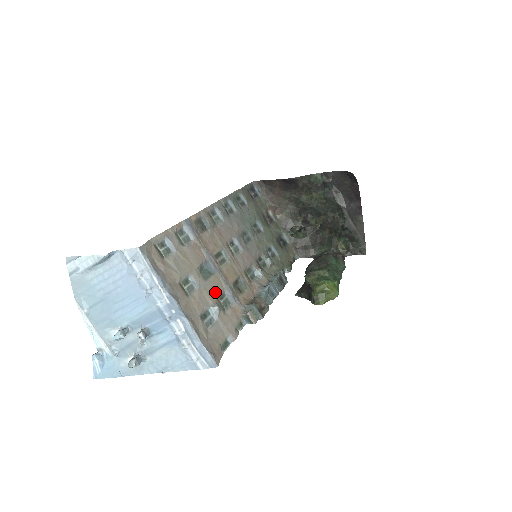
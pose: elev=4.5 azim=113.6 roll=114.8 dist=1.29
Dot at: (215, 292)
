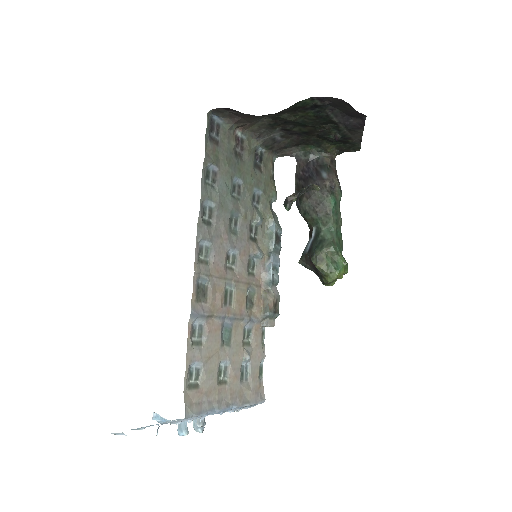
Dot at: (240, 342)
